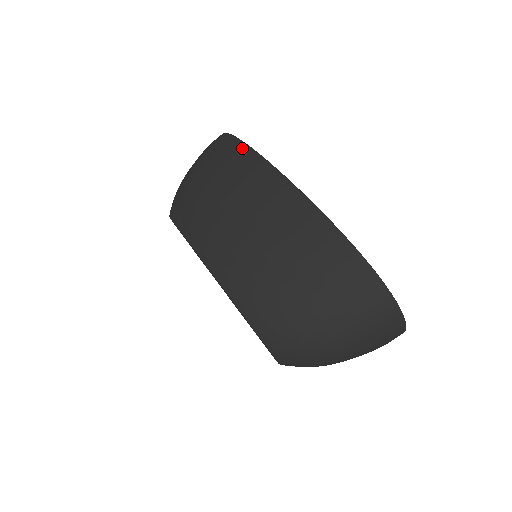
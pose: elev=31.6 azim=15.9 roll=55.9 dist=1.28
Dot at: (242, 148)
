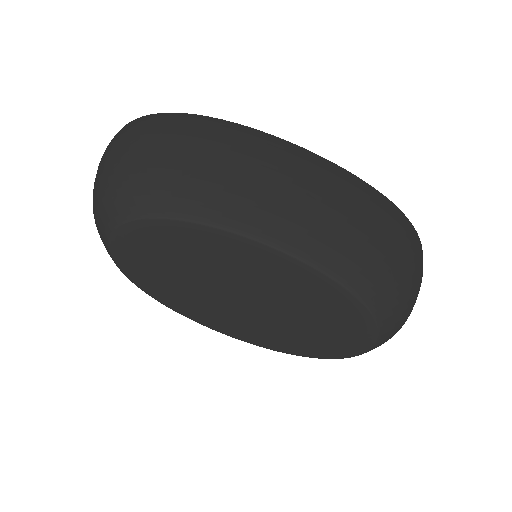
Dot at: (224, 123)
